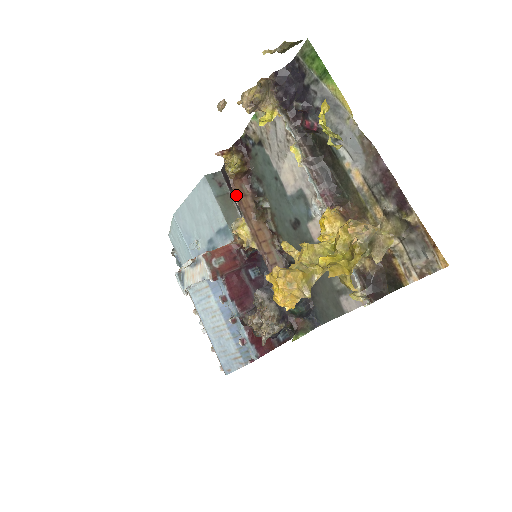
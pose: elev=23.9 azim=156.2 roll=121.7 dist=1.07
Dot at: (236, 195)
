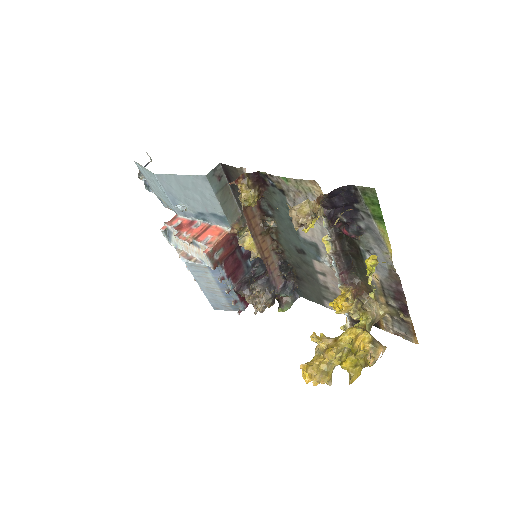
Dot at: (247, 220)
